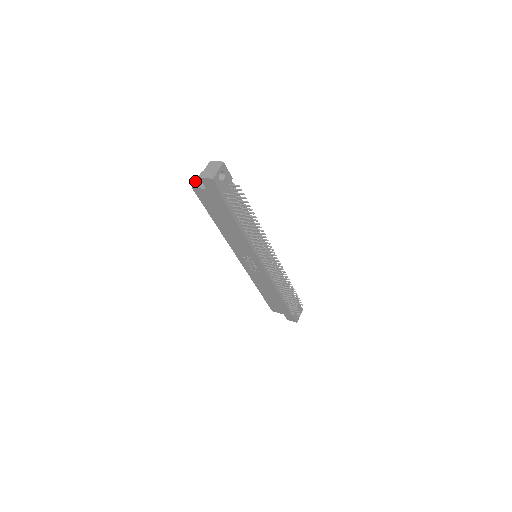
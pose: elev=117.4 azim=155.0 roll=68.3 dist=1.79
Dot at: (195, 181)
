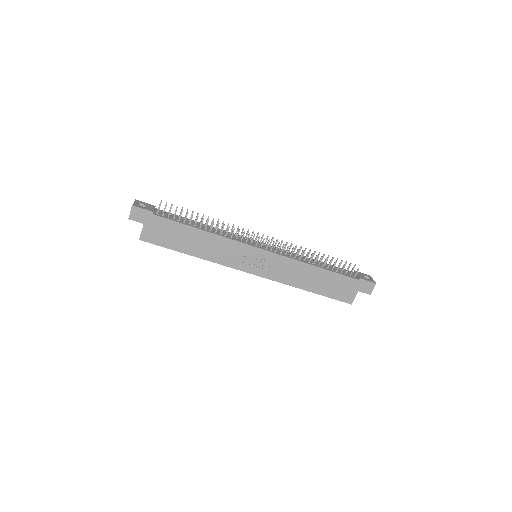
Dot at: occluded
